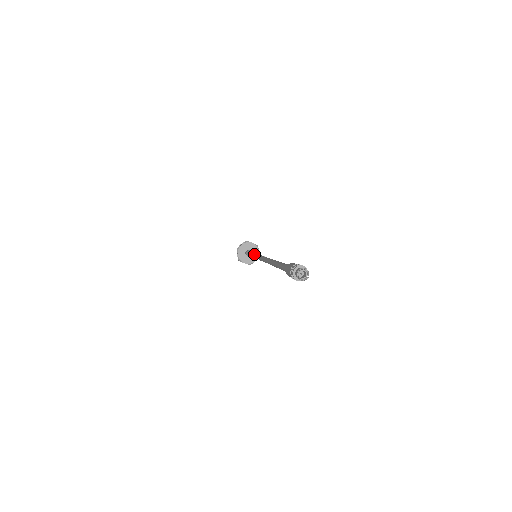
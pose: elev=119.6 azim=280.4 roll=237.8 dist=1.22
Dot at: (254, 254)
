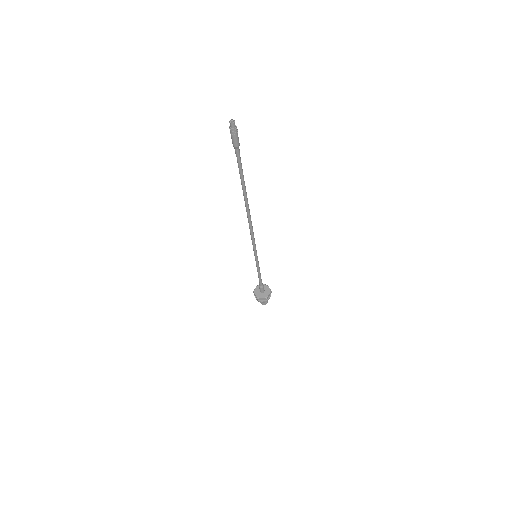
Dot at: (254, 255)
